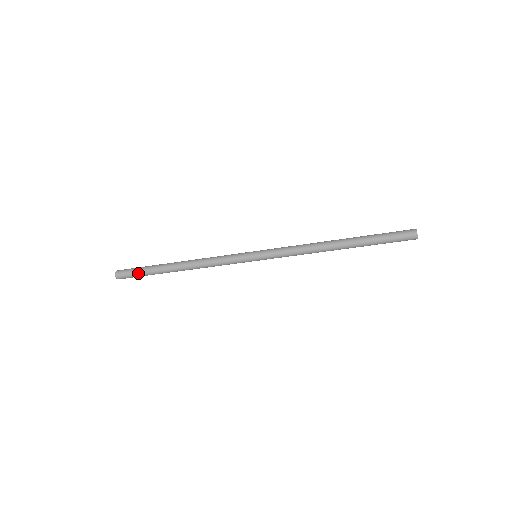
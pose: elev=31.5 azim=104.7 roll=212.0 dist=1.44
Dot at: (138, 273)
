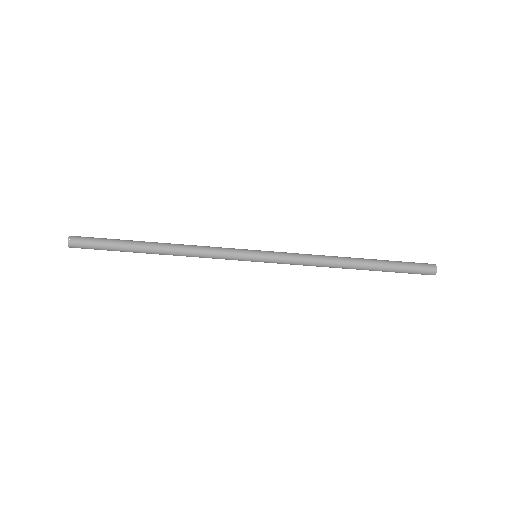
Dot at: (101, 243)
